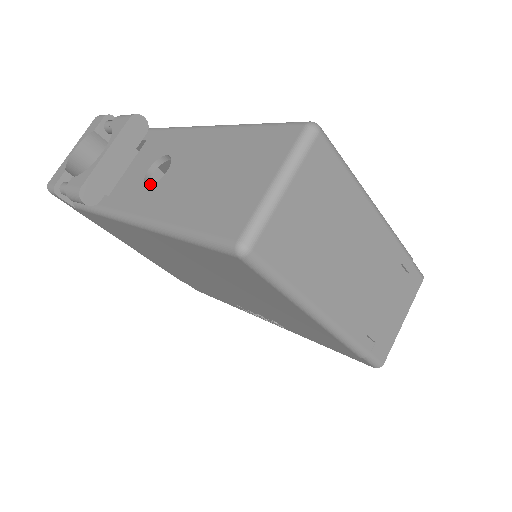
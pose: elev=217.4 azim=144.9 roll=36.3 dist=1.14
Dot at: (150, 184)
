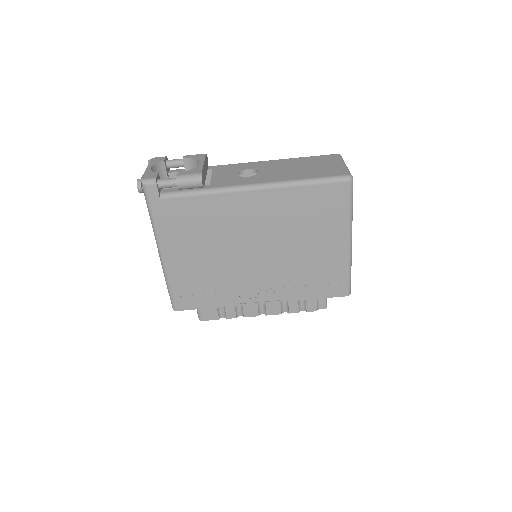
Dot at: occluded
